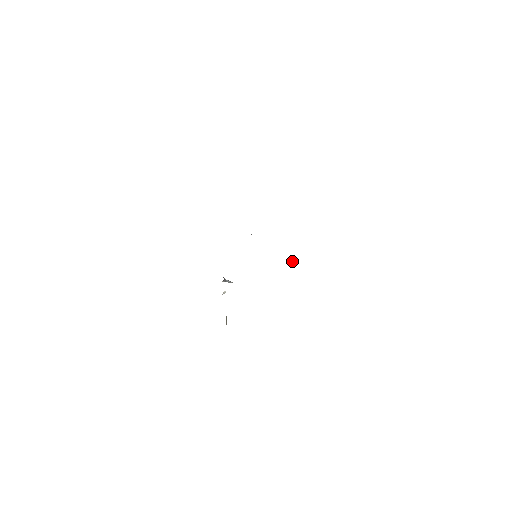
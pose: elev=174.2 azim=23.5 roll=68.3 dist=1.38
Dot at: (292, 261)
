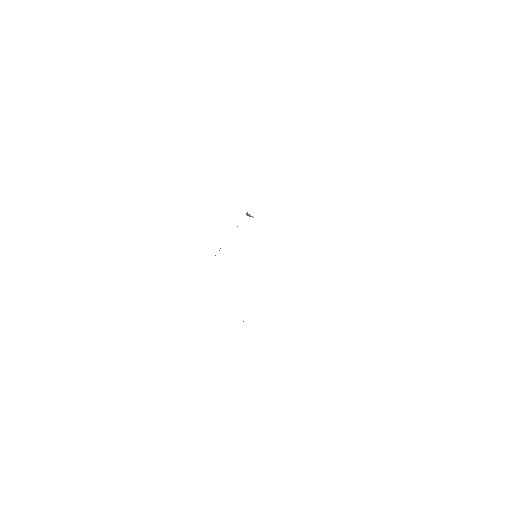
Dot at: occluded
